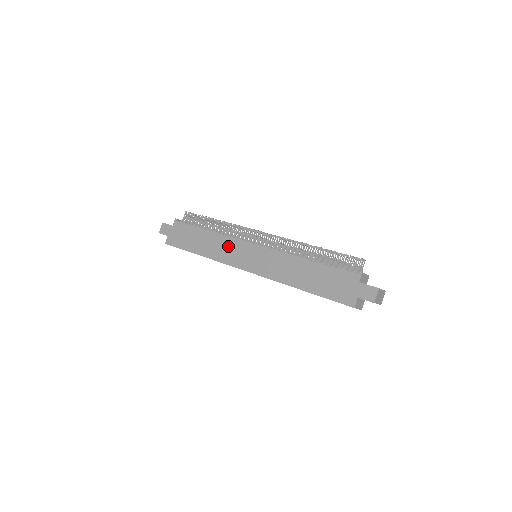
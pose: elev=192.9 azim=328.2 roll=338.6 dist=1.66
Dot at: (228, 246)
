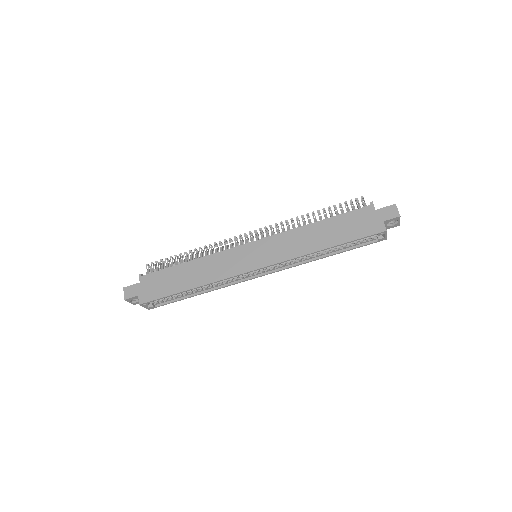
Dot at: (222, 261)
